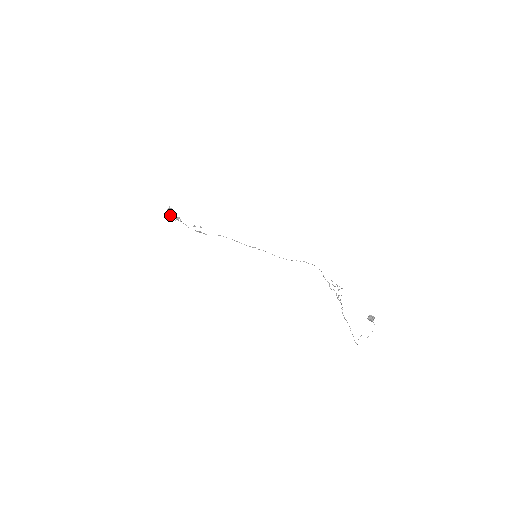
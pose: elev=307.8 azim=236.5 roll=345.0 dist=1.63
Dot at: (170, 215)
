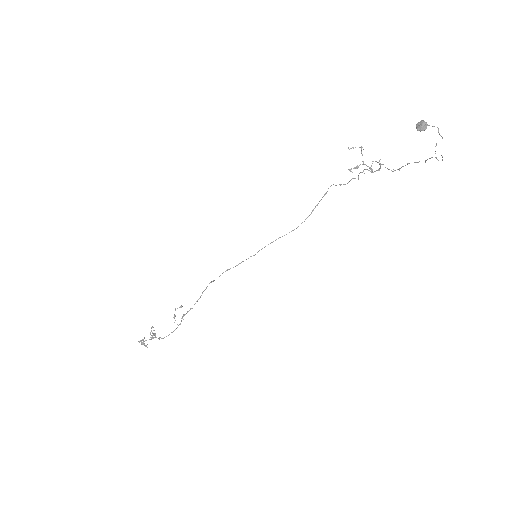
Dot at: (144, 345)
